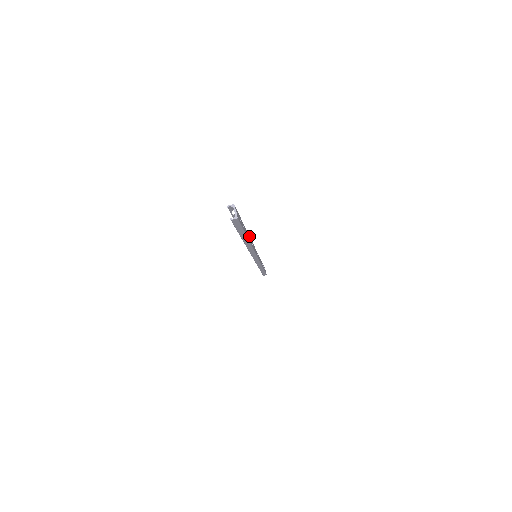
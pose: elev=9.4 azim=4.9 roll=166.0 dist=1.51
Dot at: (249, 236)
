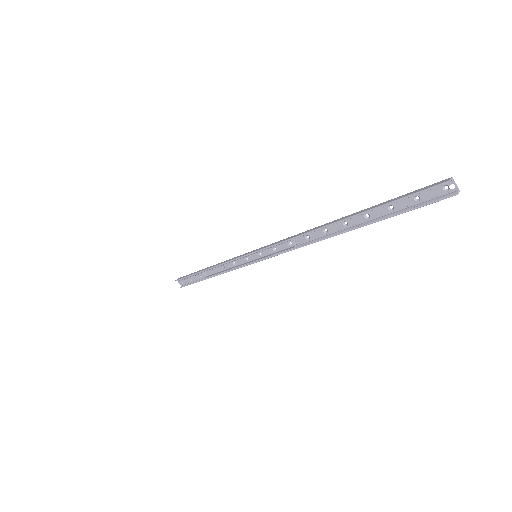
Dot at: (324, 225)
